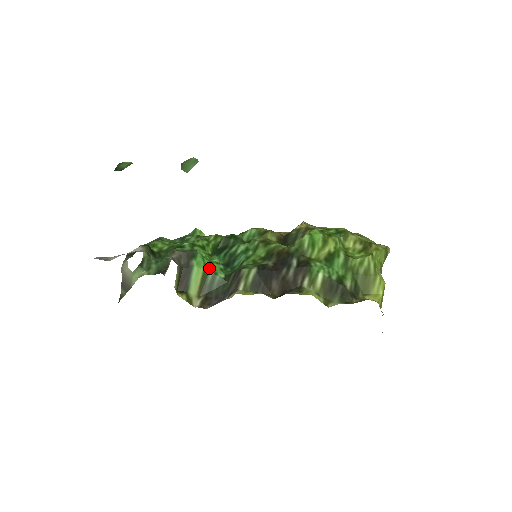
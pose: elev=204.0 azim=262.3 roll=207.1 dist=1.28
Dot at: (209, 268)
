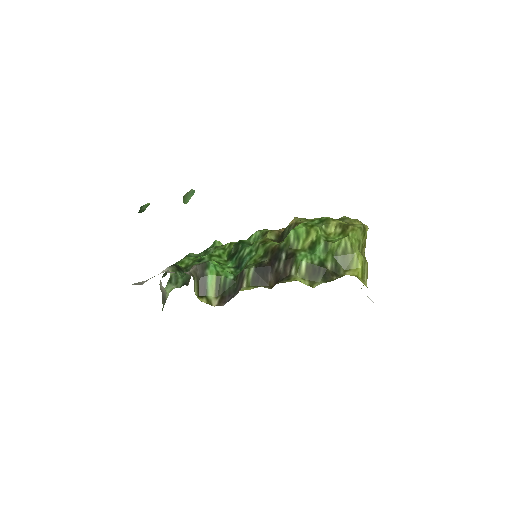
Dot at: (221, 273)
